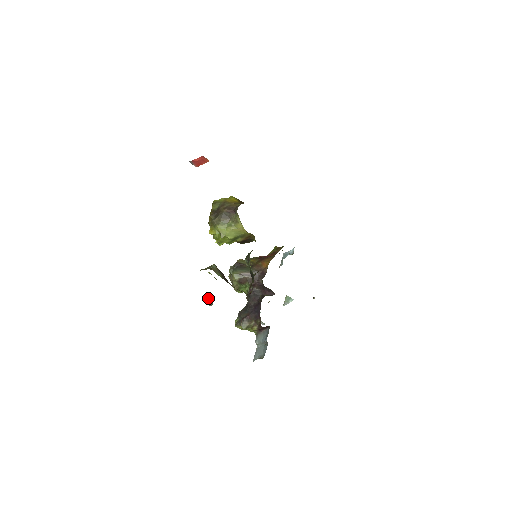
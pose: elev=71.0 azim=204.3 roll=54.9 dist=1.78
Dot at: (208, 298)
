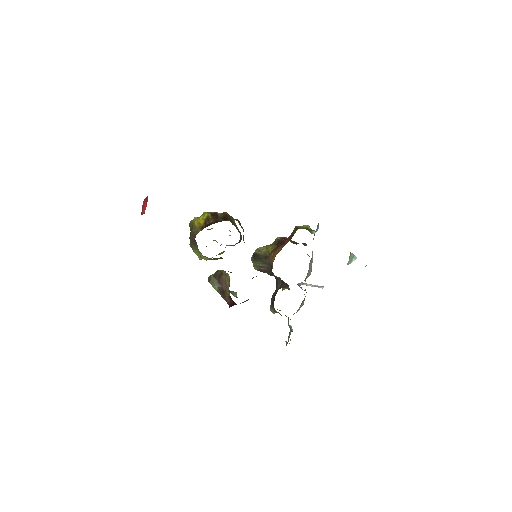
Dot at: (231, 293)
